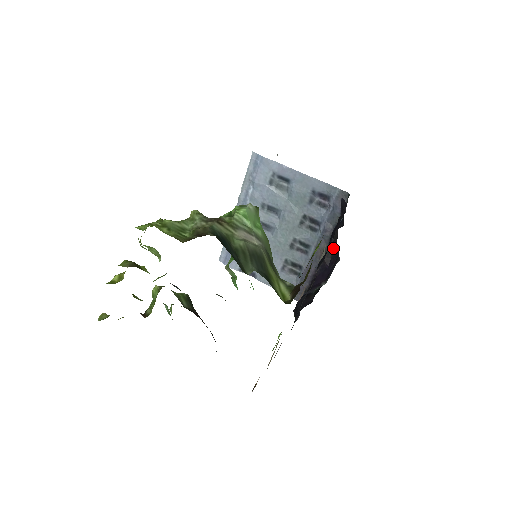
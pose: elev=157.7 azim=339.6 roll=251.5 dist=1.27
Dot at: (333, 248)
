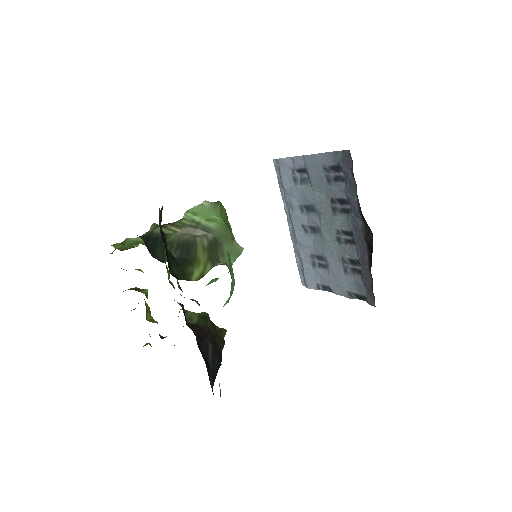
Dot at: occluded
